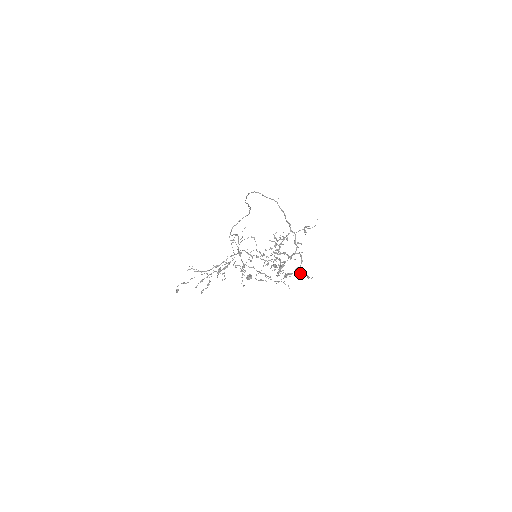
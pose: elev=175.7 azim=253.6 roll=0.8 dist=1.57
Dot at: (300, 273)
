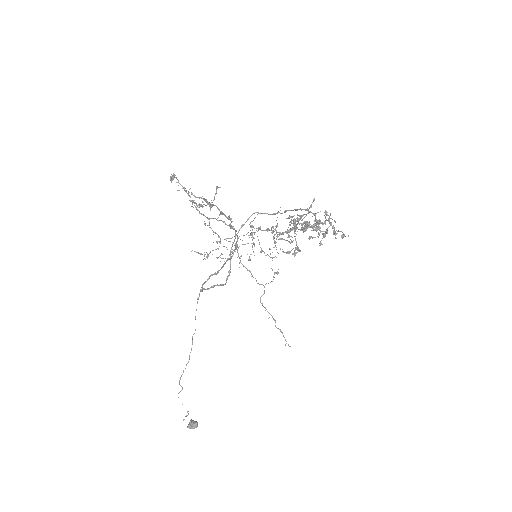
Dot at: (332, 228)
